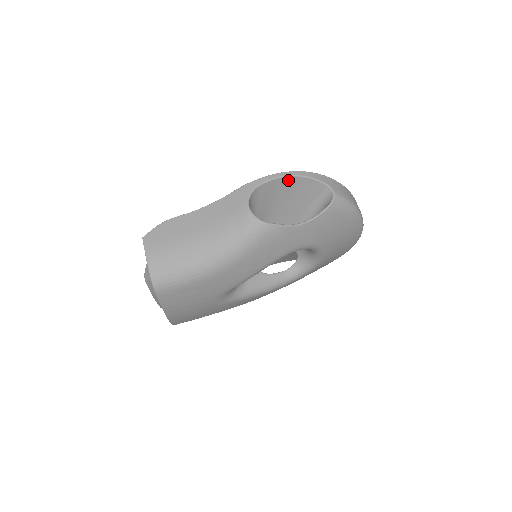
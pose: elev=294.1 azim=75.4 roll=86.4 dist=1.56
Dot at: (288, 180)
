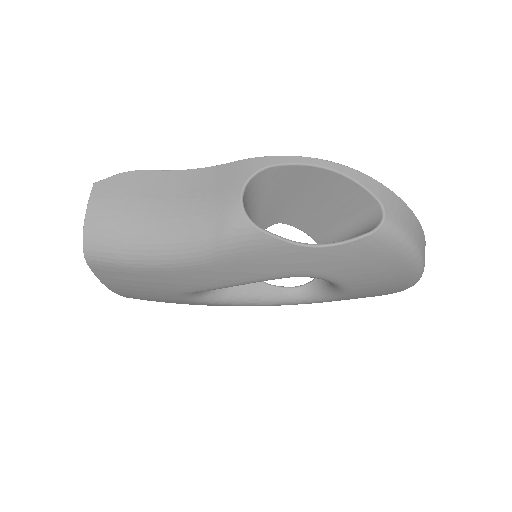
Dot at: (319, 173)
